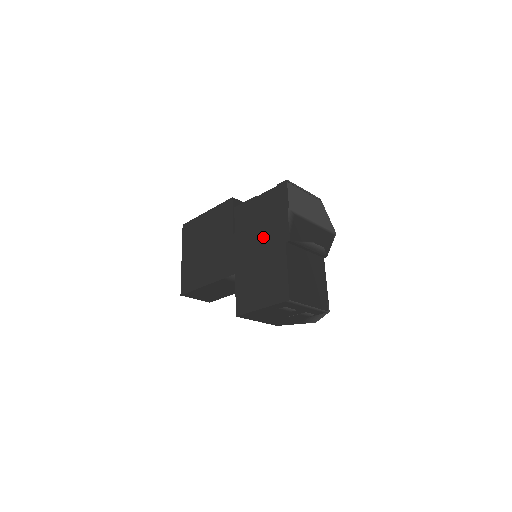
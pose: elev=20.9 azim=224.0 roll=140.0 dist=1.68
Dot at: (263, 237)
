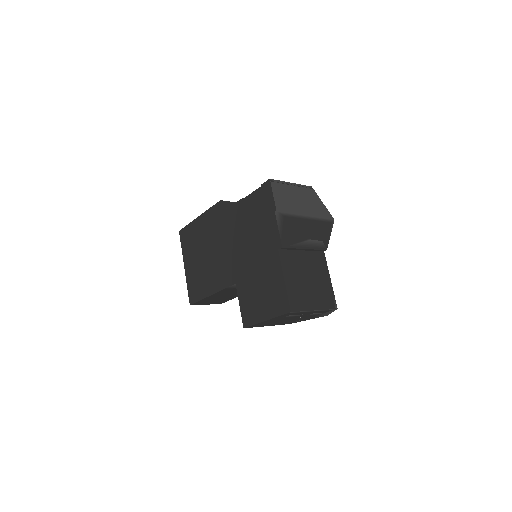
Dot at: (256, 244)
